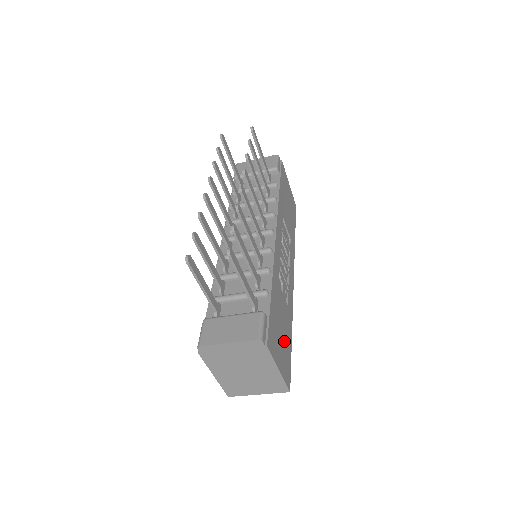
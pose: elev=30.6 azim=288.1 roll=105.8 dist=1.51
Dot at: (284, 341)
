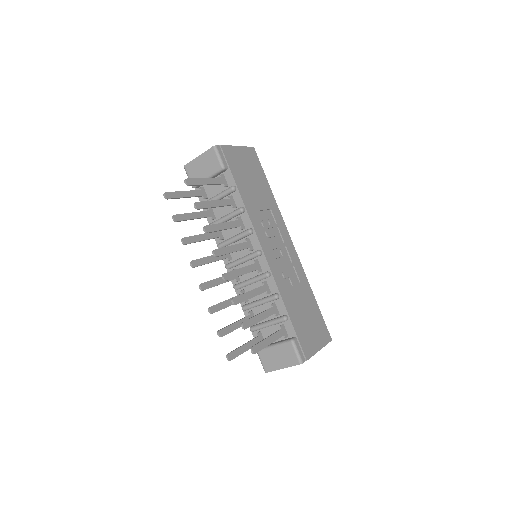
Dot at: (312, 319)
